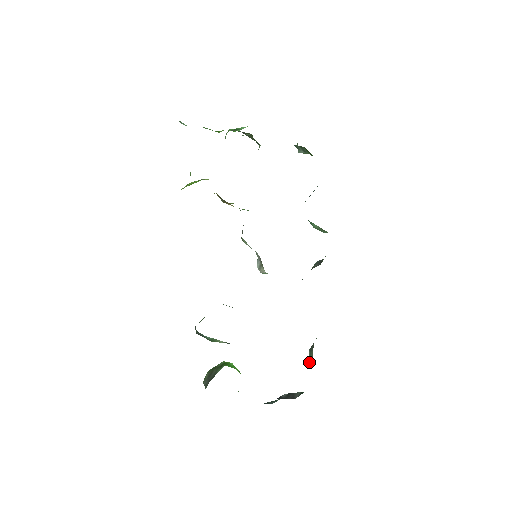
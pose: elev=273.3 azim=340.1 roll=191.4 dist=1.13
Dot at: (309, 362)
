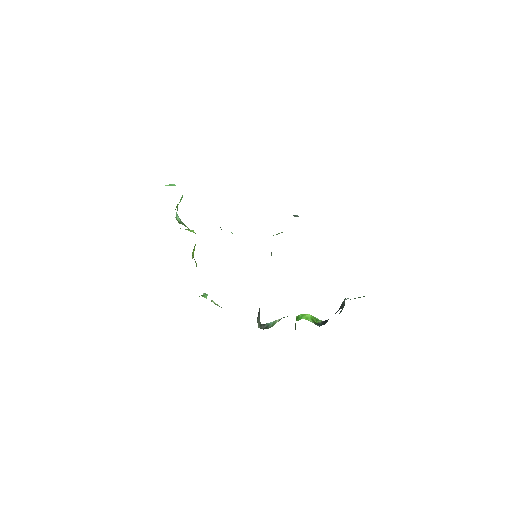
Dot at: occluded
